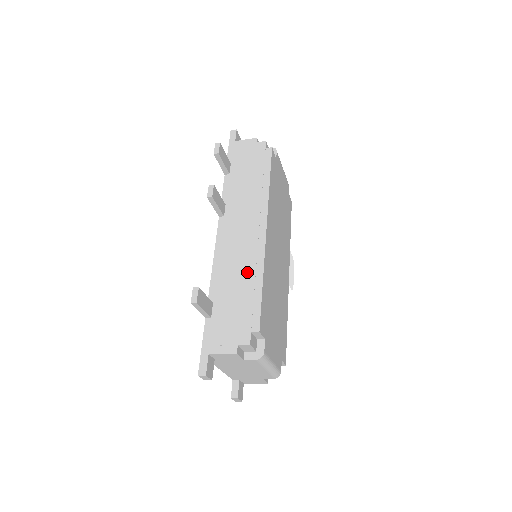
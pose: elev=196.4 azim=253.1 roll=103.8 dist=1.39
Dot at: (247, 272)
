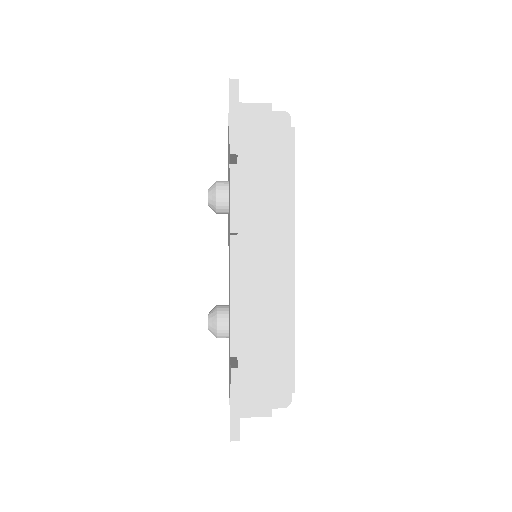
Dot at: (275, 320)
